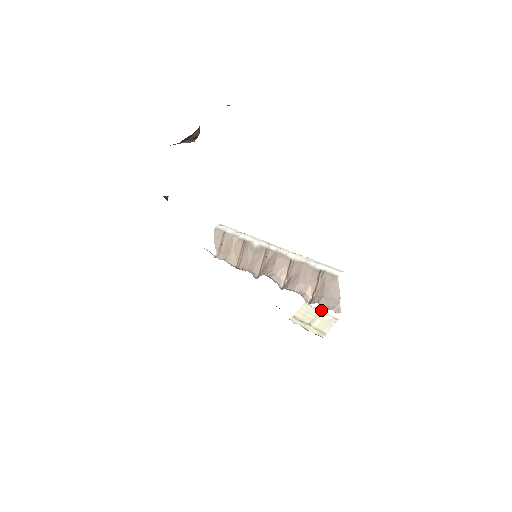
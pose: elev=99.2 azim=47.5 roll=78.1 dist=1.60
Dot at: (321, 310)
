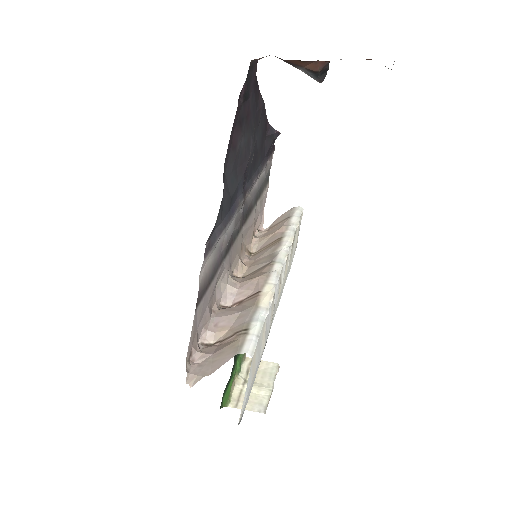
Dot at: (272, 386)
